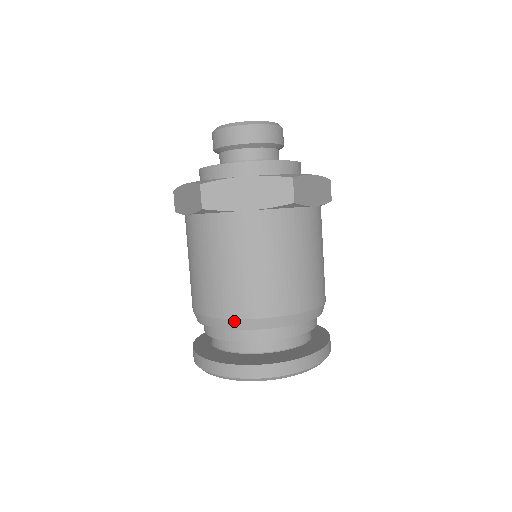
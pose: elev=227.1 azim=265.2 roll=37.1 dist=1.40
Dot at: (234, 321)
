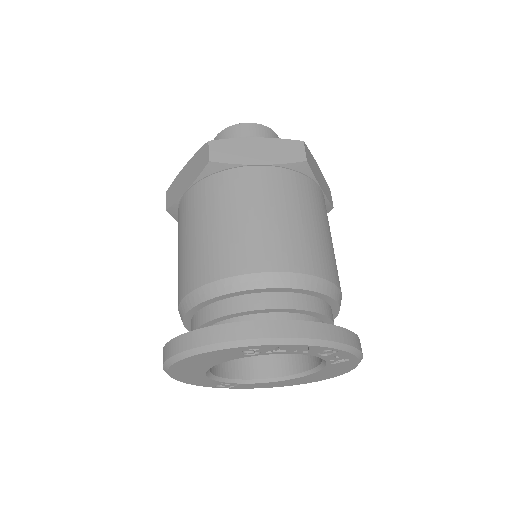
Dot at: (180, 306)
